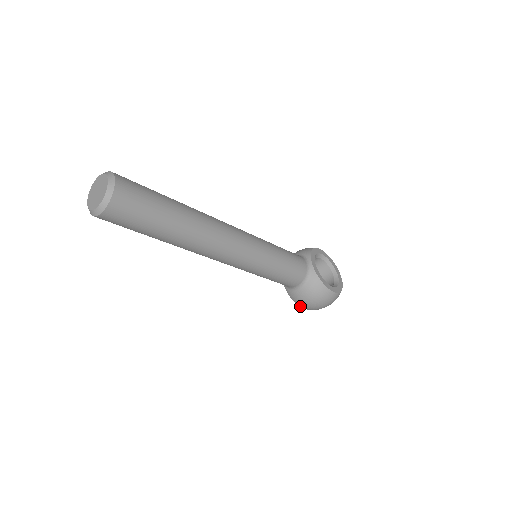
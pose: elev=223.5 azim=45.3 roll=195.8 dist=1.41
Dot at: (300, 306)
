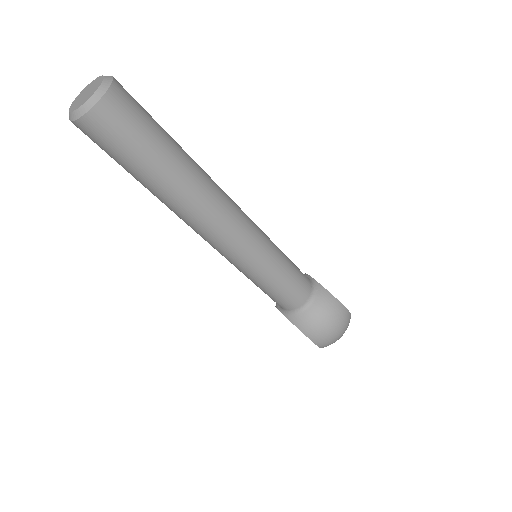
Dot at: (310, 338)
